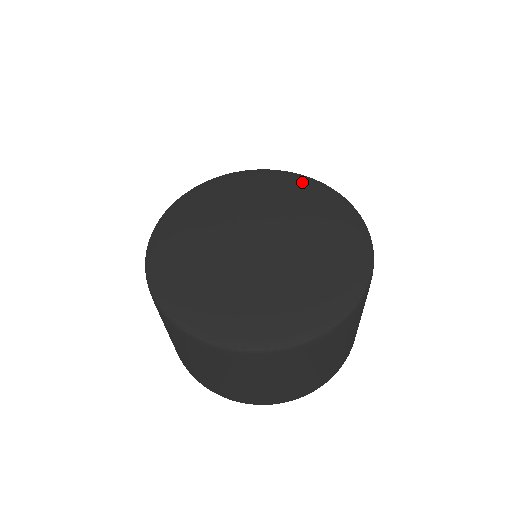
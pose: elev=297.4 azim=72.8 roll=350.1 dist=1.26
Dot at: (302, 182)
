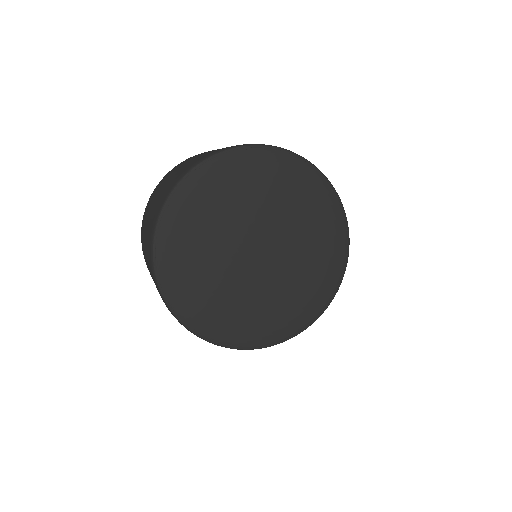
Dot at: (271, 160)
